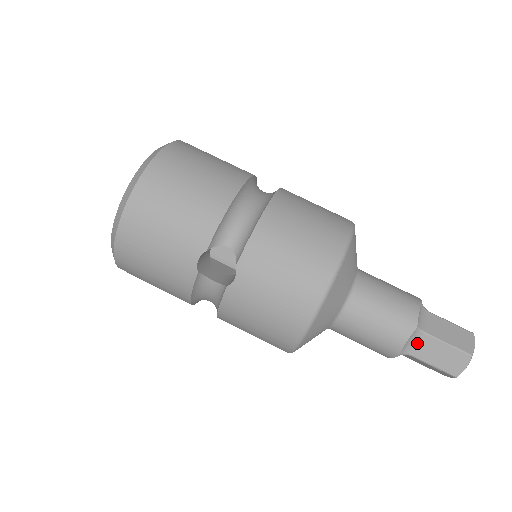
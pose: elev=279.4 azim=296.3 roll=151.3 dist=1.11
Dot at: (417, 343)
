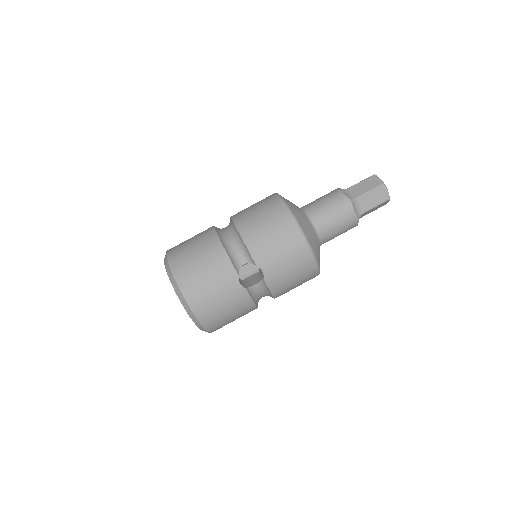
Dot at: (359, 206)
